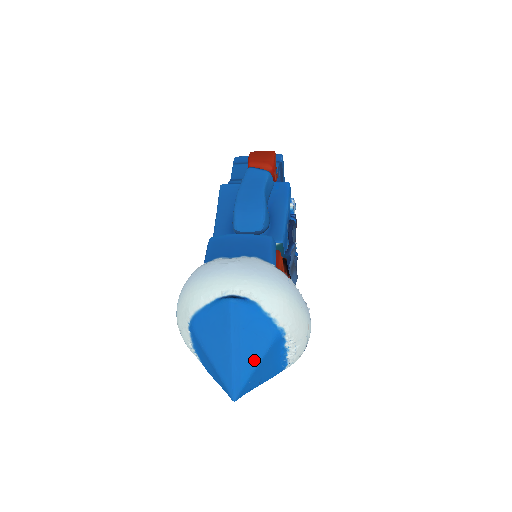
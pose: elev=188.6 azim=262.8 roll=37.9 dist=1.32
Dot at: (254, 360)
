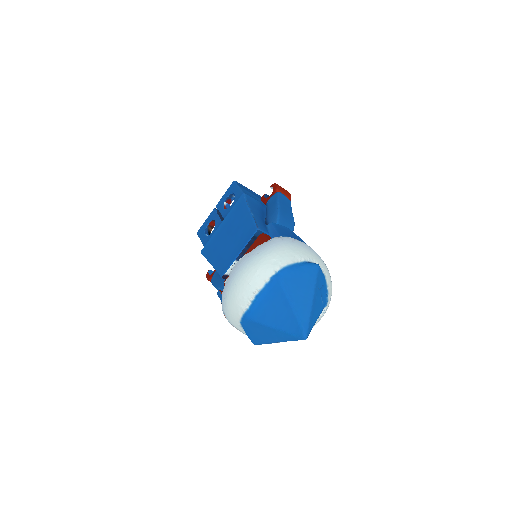
Dot at: (317, 314)
